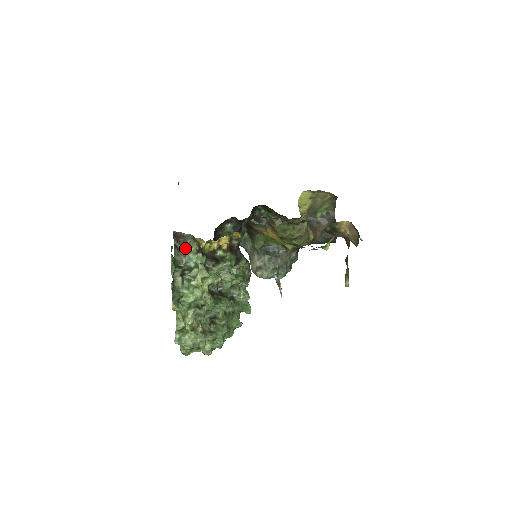
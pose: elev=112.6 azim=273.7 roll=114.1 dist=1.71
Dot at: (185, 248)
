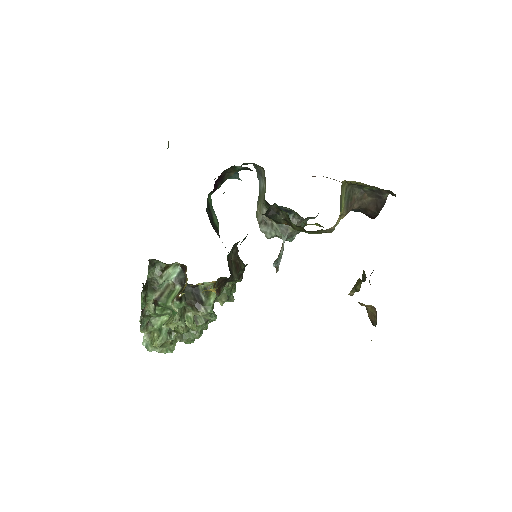
Dot at: (163, 265)
